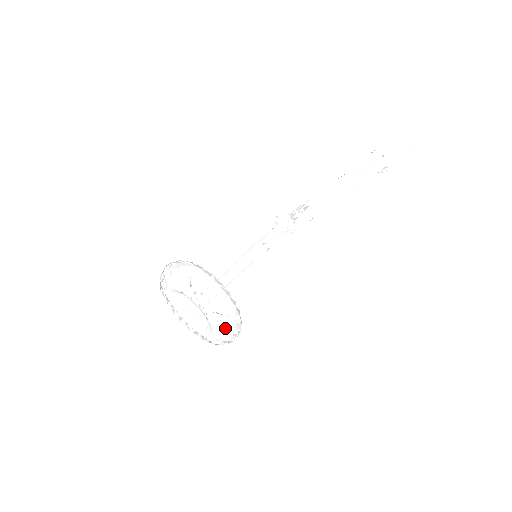
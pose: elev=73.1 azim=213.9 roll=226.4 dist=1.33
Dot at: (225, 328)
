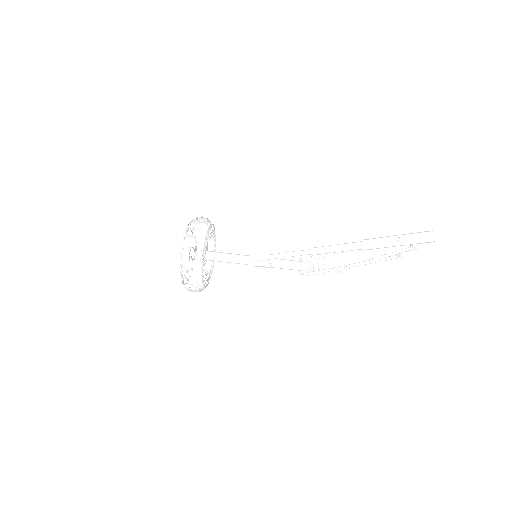
Dot at: occluded
